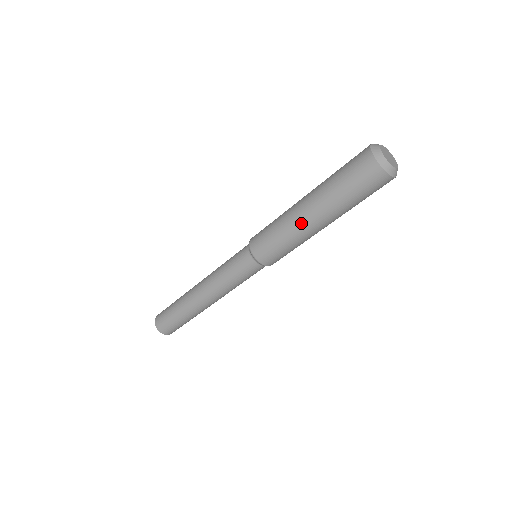
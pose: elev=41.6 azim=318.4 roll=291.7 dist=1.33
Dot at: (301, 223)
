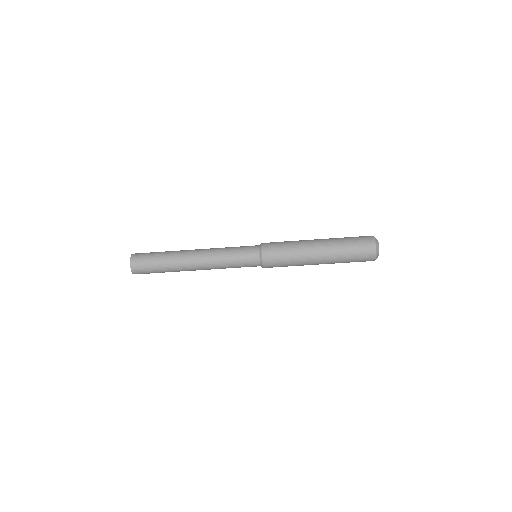
Dot at: (310, 247)
